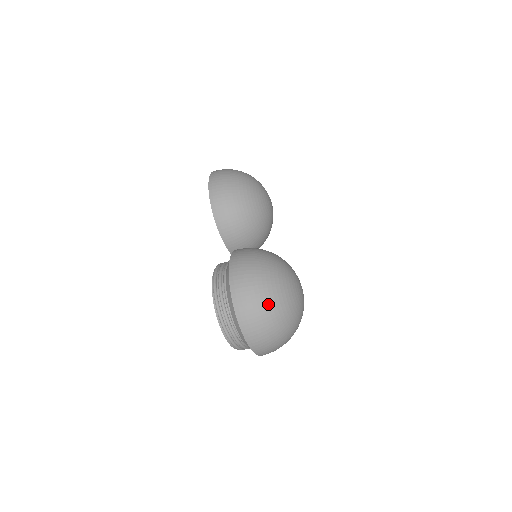
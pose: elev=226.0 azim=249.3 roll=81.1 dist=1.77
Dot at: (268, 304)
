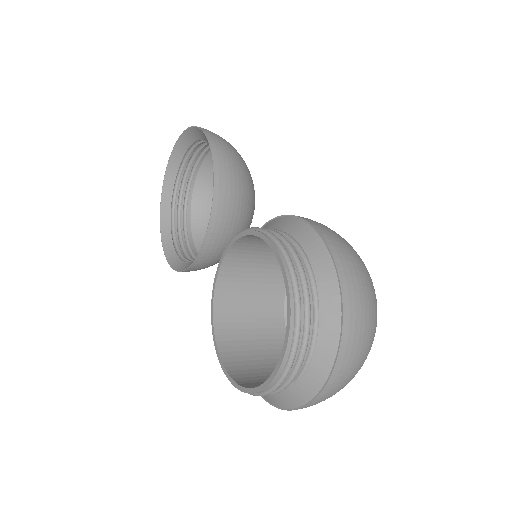
Dot at: (374, 296)
